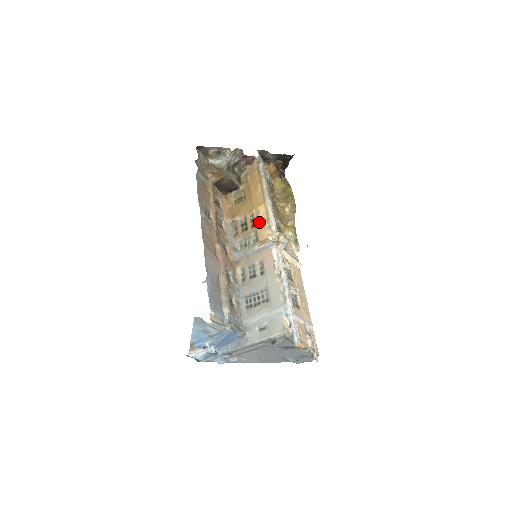
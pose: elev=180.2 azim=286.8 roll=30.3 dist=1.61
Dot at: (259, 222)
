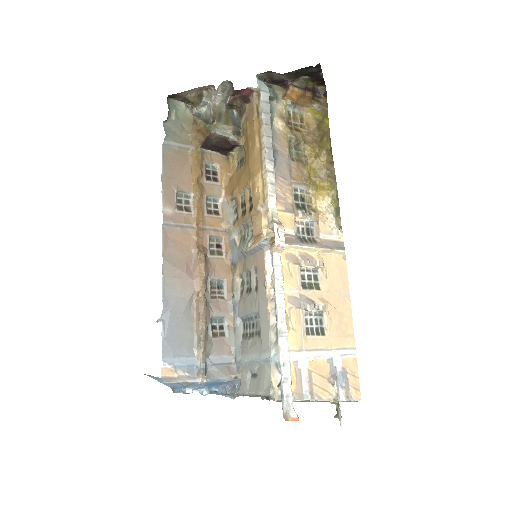
Dot at: (253, 204)
